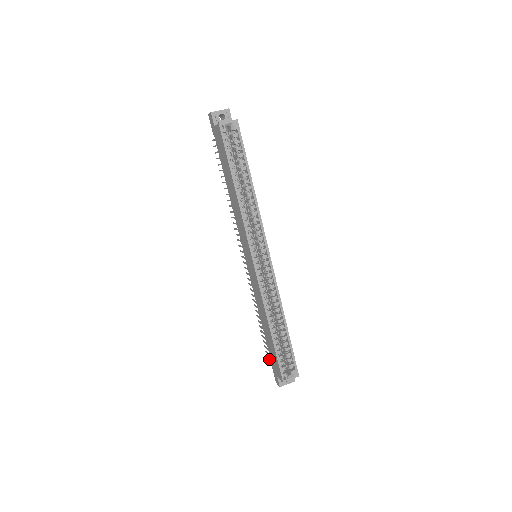
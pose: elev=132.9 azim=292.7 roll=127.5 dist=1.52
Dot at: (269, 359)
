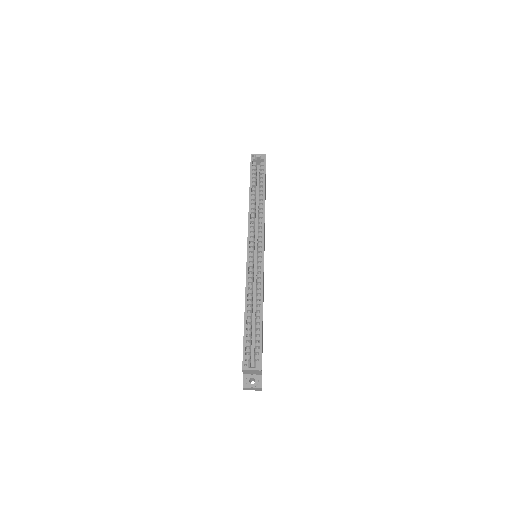
Dot at: occluded
